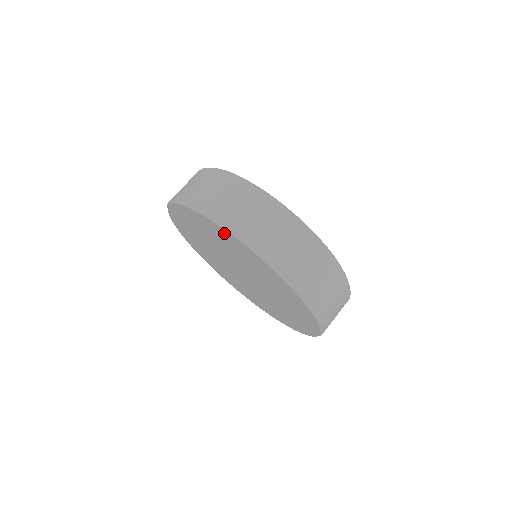
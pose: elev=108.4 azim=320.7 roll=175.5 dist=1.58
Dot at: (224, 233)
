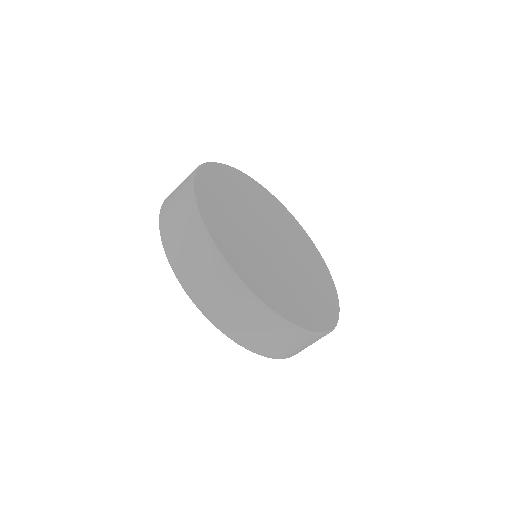
Dot at: occluded
